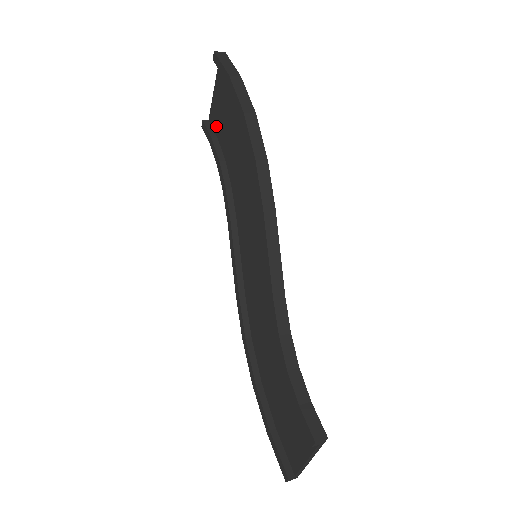
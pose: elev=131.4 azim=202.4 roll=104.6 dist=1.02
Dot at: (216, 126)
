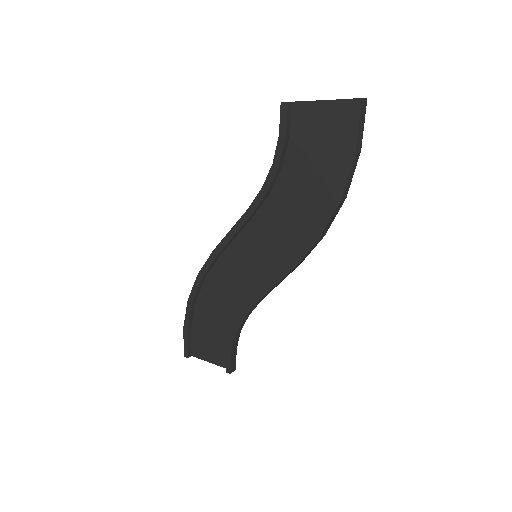
Dot at: (297, 127)
